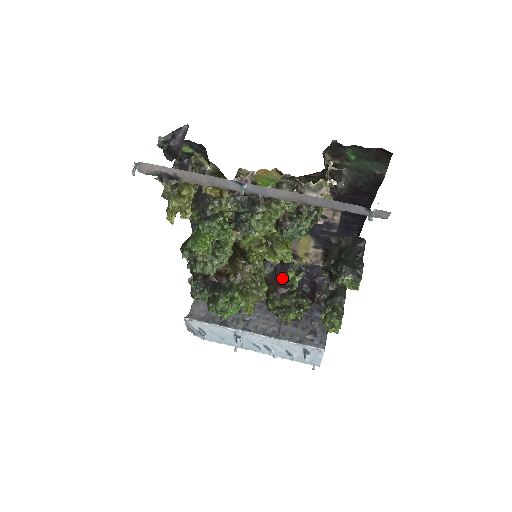
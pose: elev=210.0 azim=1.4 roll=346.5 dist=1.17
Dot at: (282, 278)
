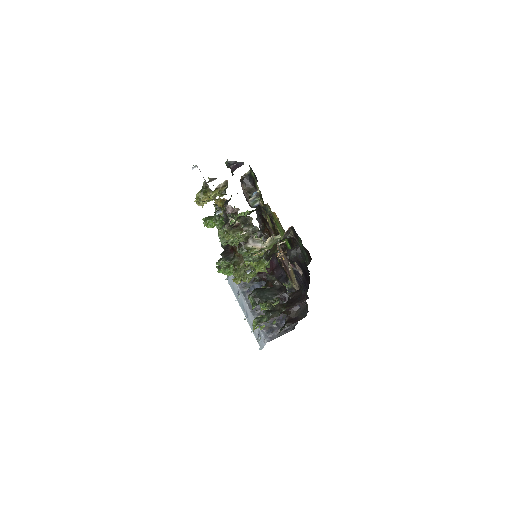
Dot at: occluded
